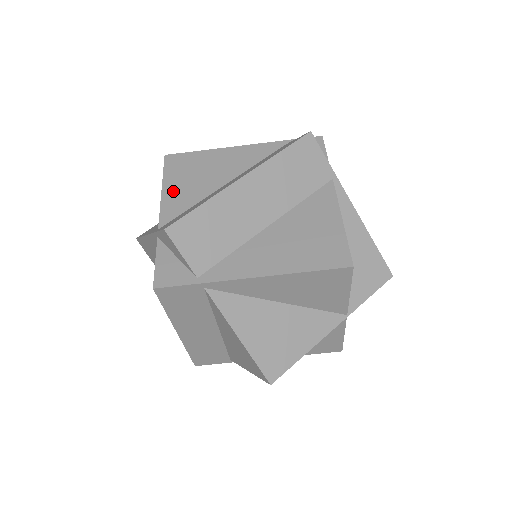
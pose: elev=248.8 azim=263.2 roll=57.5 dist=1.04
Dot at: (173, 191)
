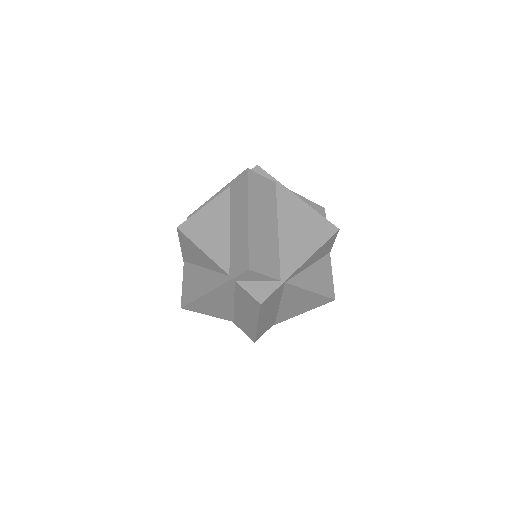
Dot at: (215, 314)
